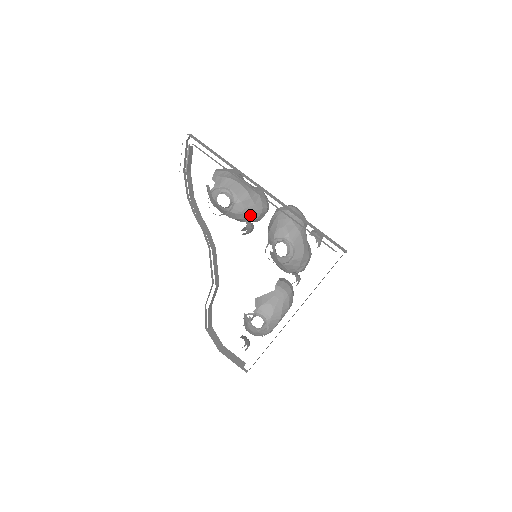
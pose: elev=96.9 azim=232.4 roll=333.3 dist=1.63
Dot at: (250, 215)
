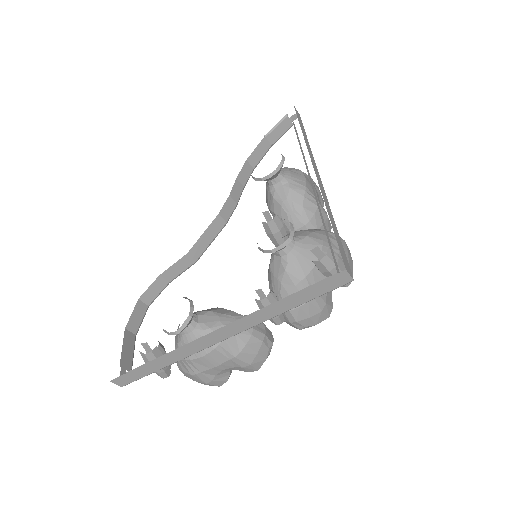
Dot at: (289, 215)
